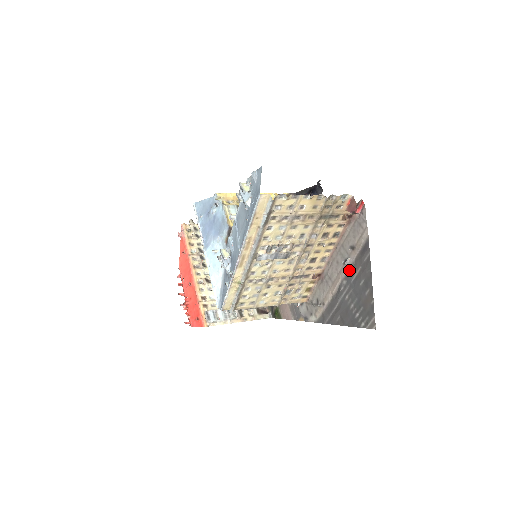
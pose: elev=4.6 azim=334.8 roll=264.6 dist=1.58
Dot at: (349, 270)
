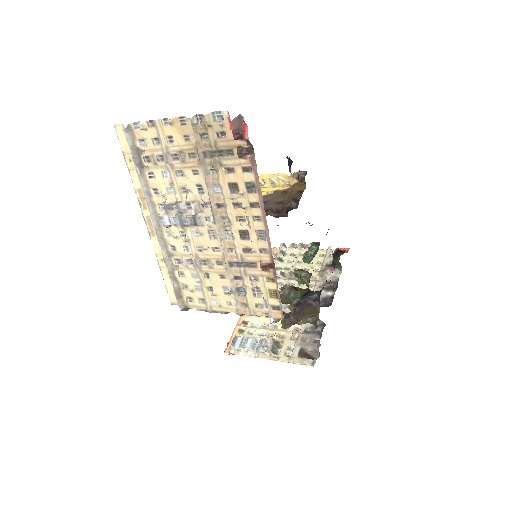
Dot at: occluded
